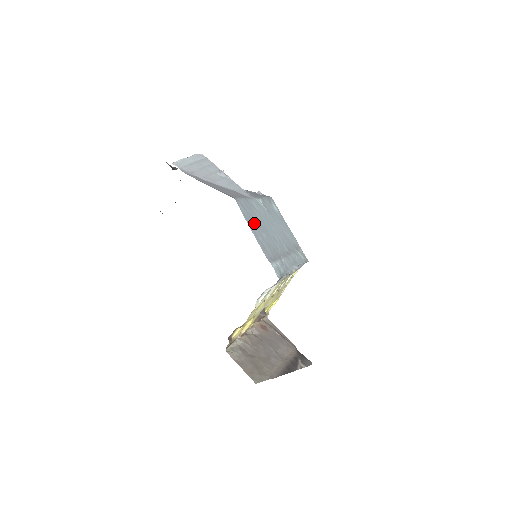
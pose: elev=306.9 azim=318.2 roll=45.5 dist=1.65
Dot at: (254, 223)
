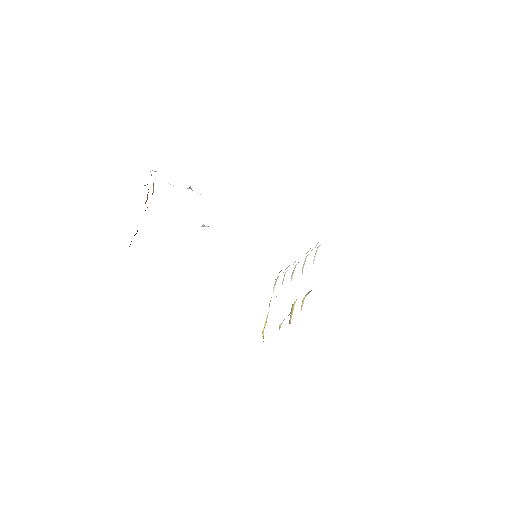
Dot at: occluded
